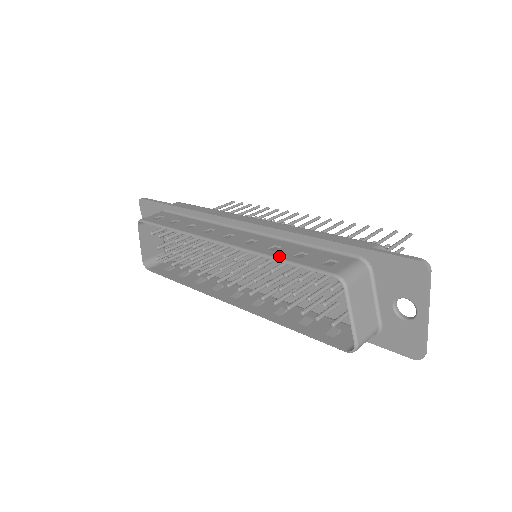
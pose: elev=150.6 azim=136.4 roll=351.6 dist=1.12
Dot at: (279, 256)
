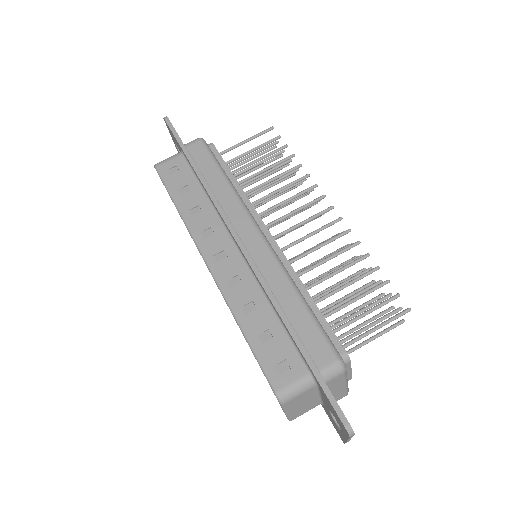
Dot at: (245, 329)
